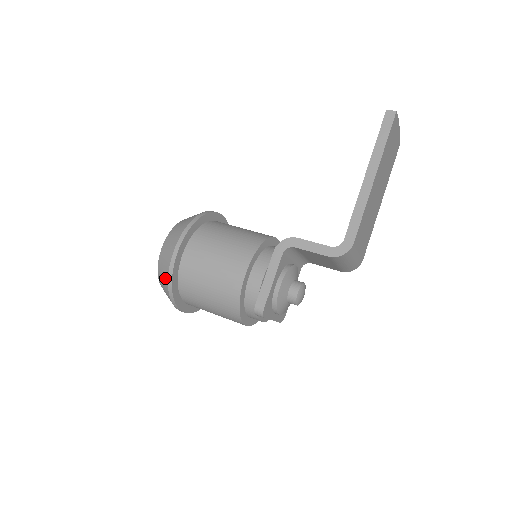
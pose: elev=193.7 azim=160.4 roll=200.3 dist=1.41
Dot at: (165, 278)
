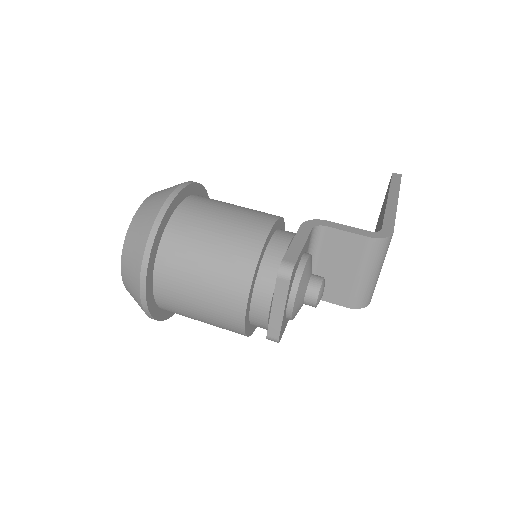
Dot at: (151, 215)
